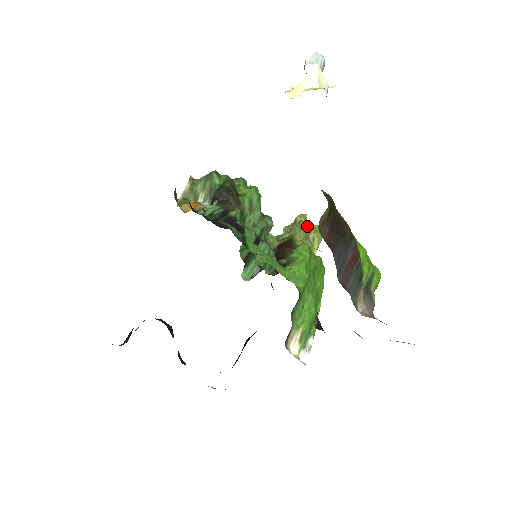
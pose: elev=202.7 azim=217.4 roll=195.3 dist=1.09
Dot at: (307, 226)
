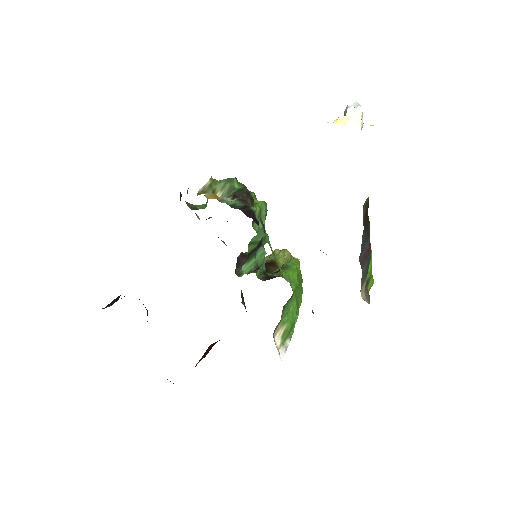
Dot at: (290, 254)
